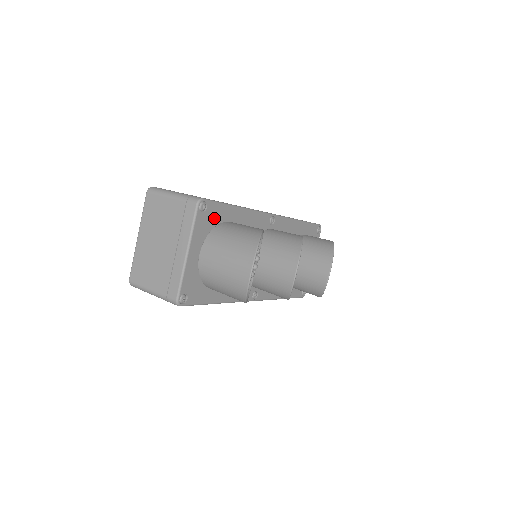
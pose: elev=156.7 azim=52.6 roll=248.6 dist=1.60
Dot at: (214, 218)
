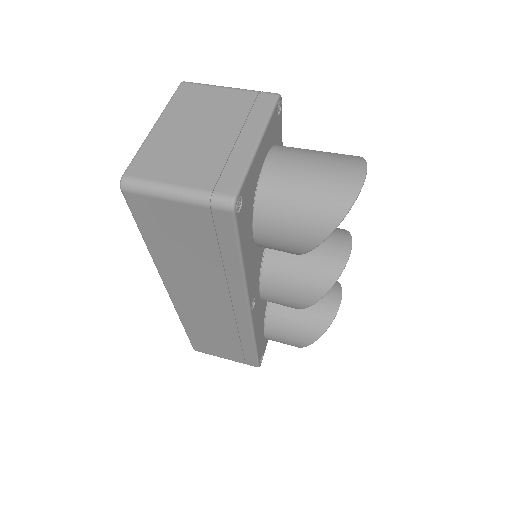
Dot at: (276, 137)
